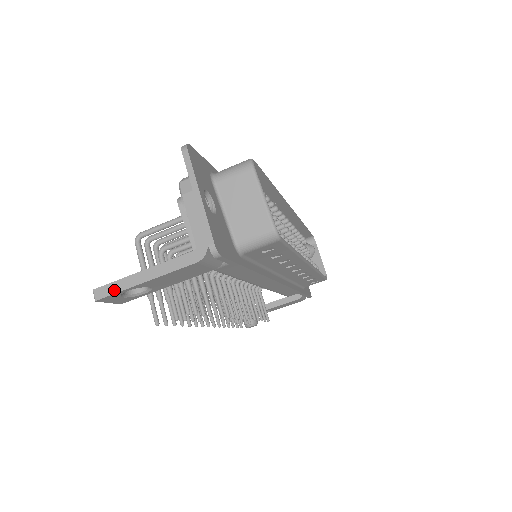
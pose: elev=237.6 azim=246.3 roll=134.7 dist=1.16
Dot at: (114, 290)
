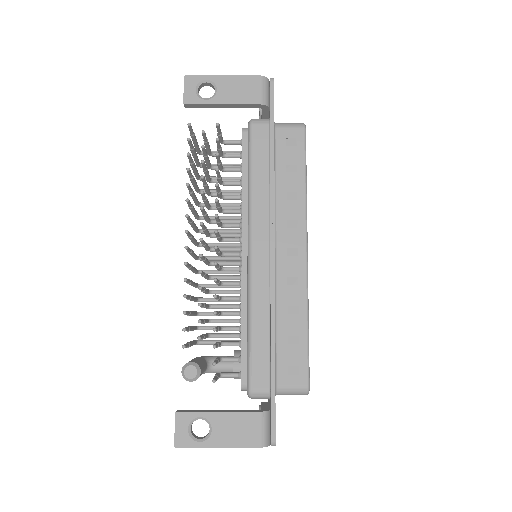
Dot at: (200, 77)
